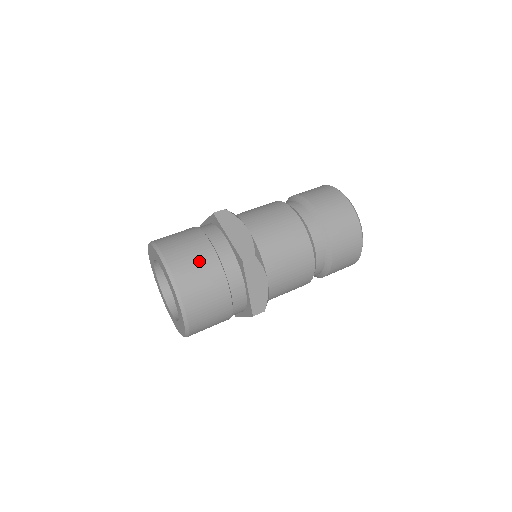
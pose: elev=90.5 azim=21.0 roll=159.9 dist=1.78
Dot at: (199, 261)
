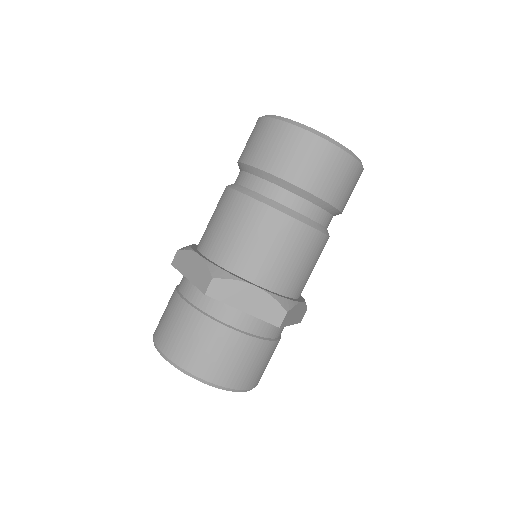
Dot at: (180, 325)
